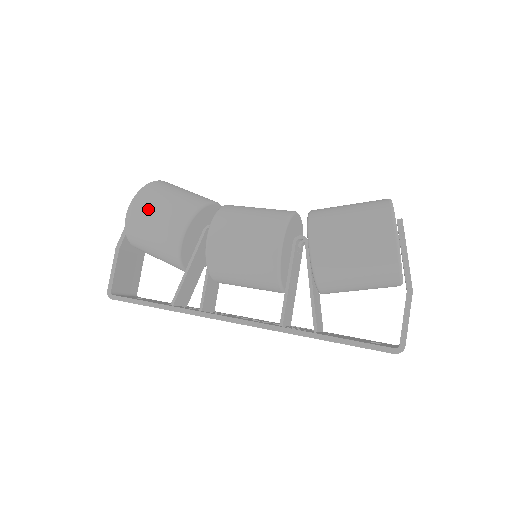
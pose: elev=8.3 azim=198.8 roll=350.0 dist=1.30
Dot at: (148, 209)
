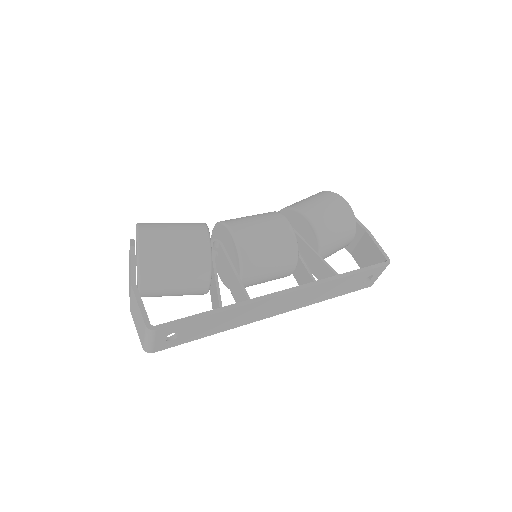
Dot at: (161, 233)
